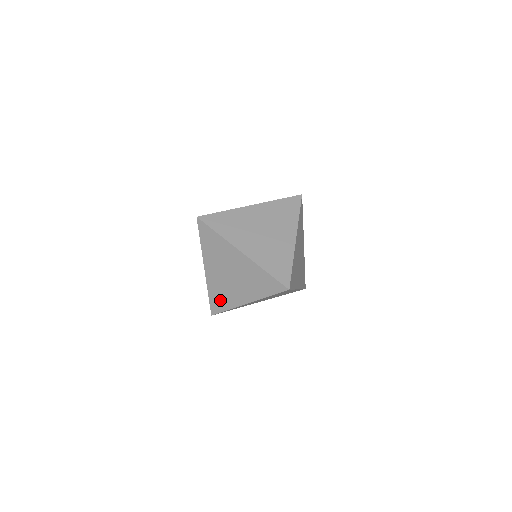
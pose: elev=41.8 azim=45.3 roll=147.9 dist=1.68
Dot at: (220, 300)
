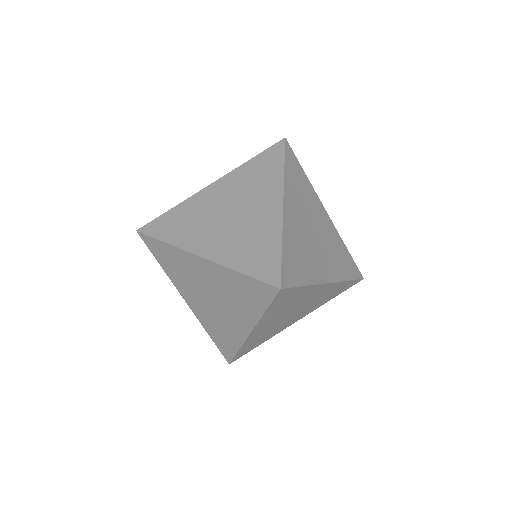
Dot at: (223, 339)
